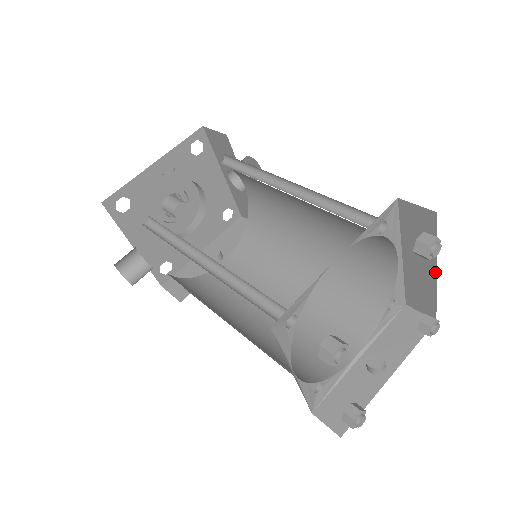
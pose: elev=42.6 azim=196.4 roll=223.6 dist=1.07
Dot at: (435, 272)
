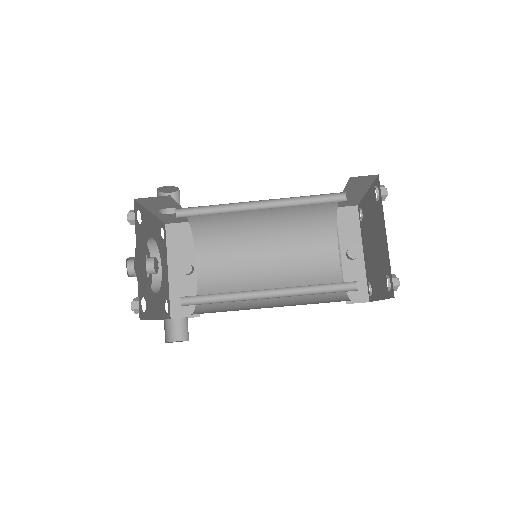
Dot at: (366, 192)
